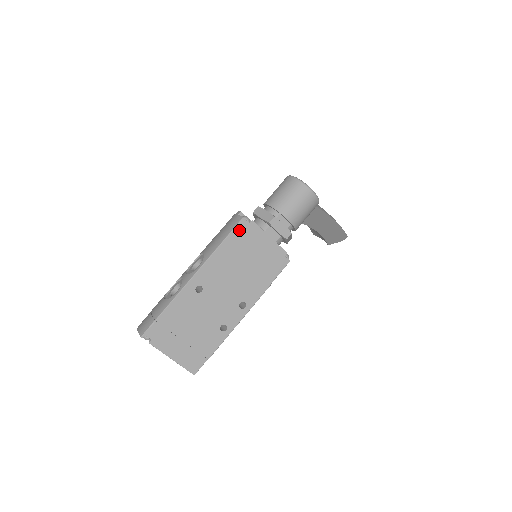
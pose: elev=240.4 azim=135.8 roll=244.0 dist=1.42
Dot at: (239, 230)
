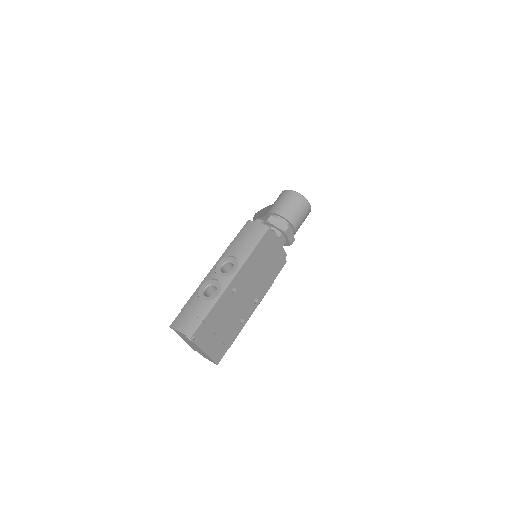
Dot at: (265, 238)
